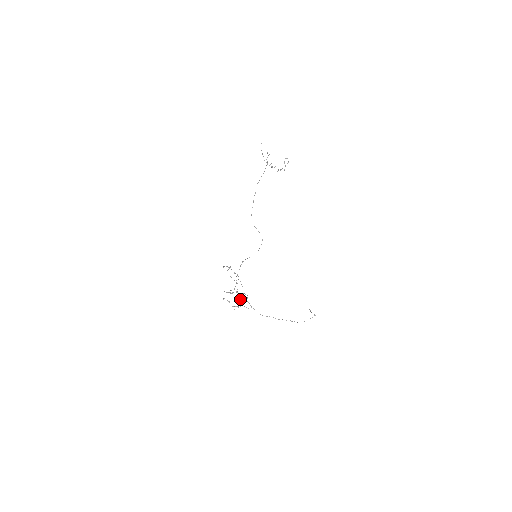
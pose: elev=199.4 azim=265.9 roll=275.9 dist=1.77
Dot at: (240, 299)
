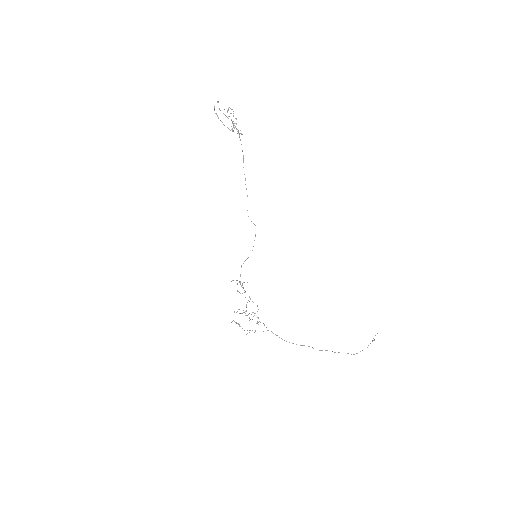
Dot at: (249, 318)
